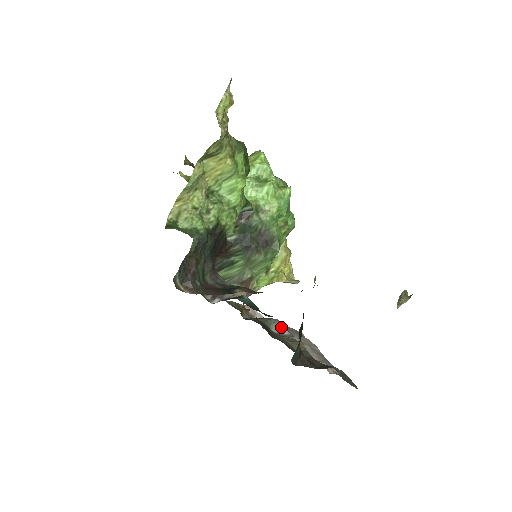
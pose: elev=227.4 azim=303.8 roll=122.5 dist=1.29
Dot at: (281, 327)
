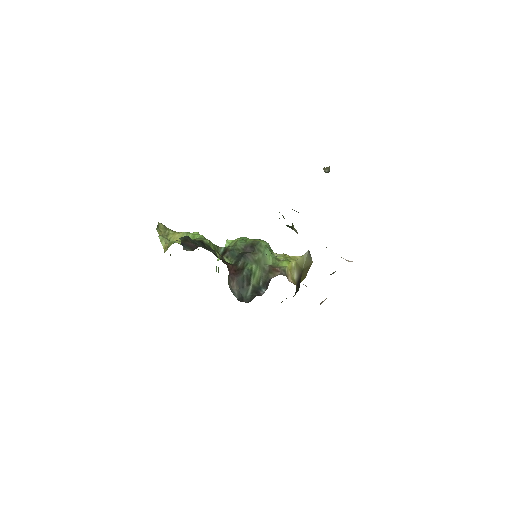
Dot at: occluded
